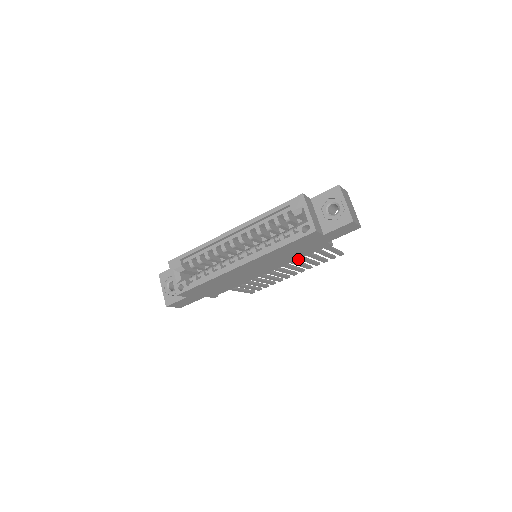
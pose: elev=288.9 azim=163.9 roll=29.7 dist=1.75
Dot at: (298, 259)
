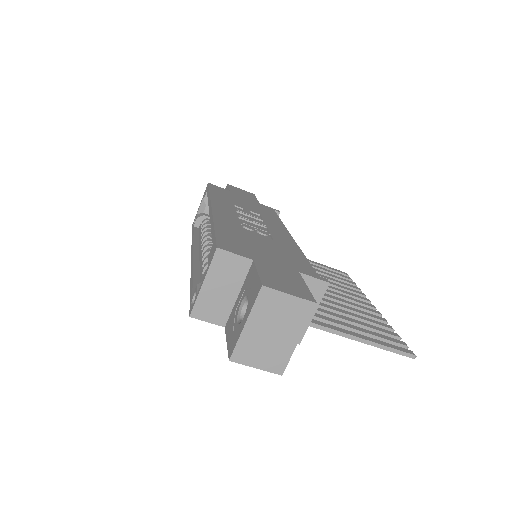
Dot at: occluded
